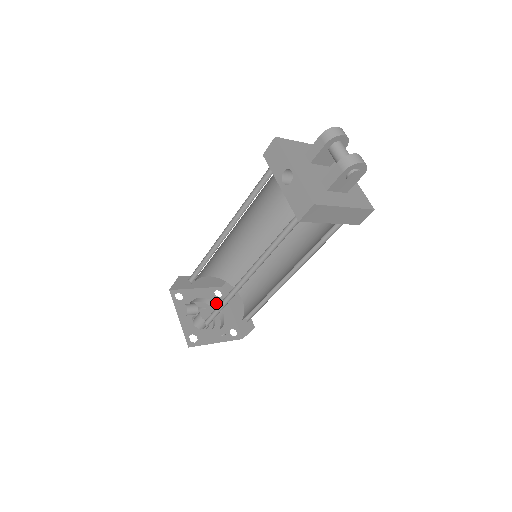
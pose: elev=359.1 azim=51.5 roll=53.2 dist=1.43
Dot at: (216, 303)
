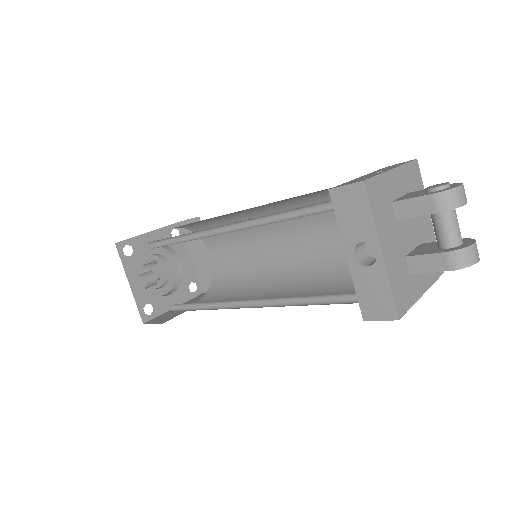
Dot at: (173, 249)
